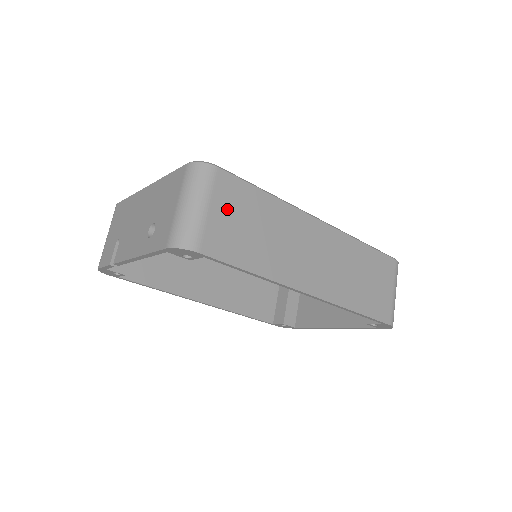
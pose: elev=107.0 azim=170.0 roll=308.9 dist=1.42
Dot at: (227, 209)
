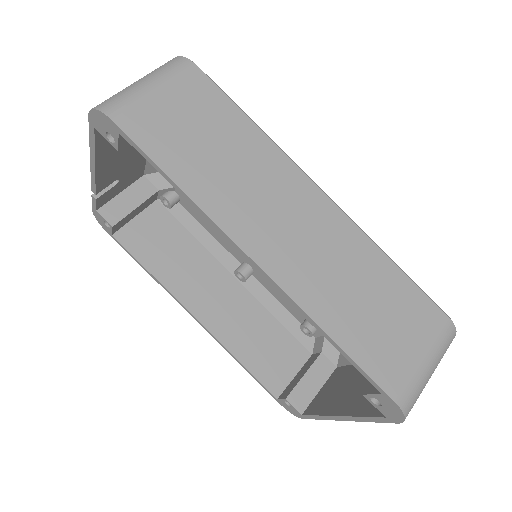
Dot at: (180, 103)
